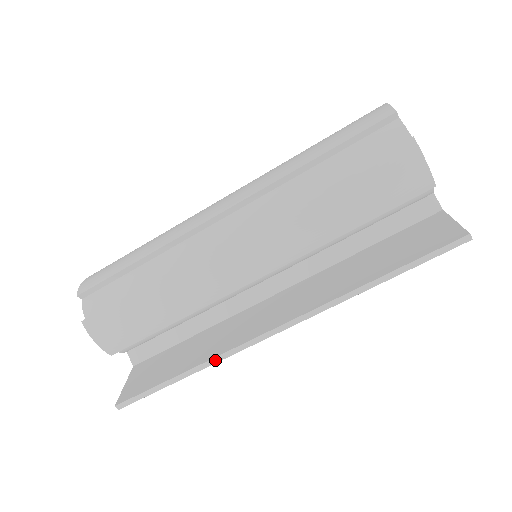
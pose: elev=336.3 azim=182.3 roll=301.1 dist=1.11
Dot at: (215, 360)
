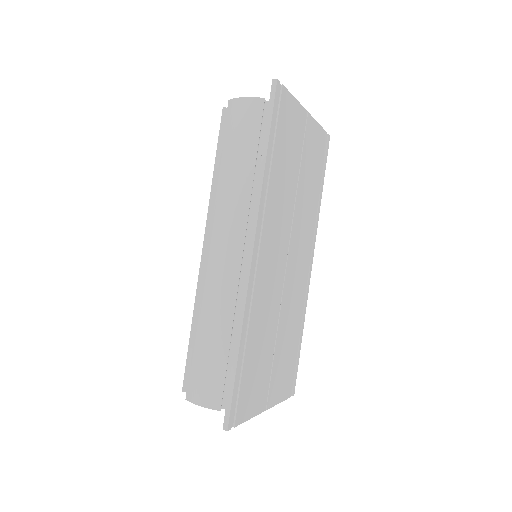
Dot at: (241, 315)
